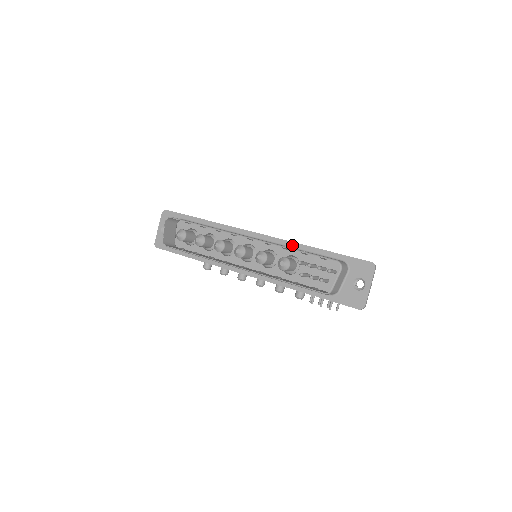
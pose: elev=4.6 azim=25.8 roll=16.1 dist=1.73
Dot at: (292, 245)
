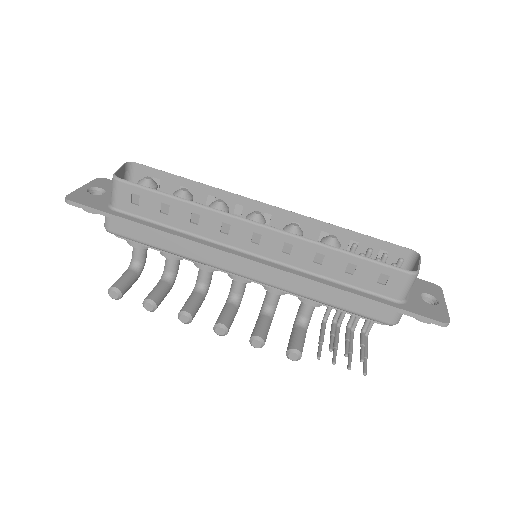
Dot at: occluded
